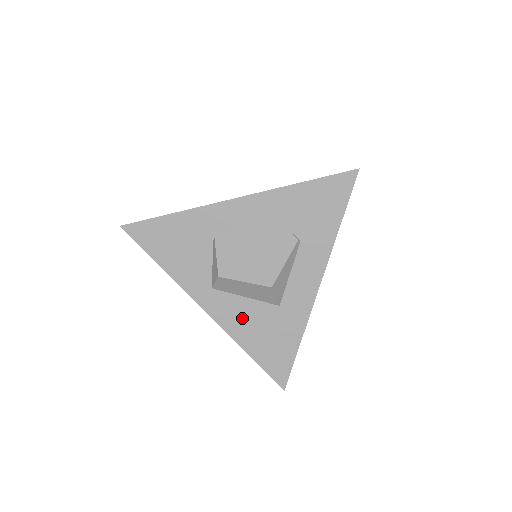
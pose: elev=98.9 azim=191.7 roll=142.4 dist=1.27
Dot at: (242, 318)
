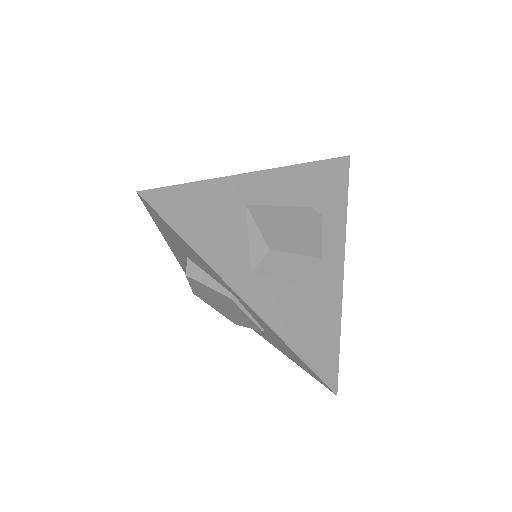
Dot at: (285, 309)
